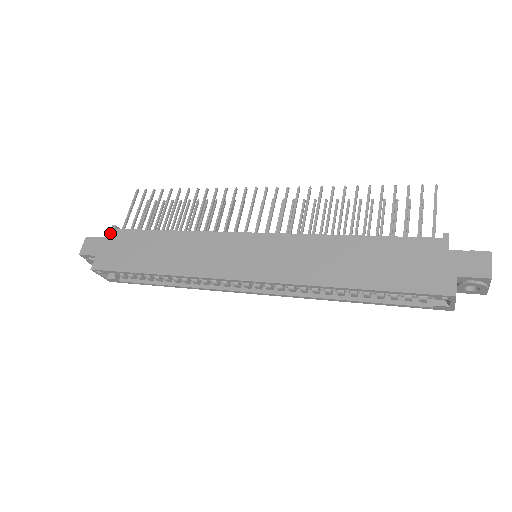
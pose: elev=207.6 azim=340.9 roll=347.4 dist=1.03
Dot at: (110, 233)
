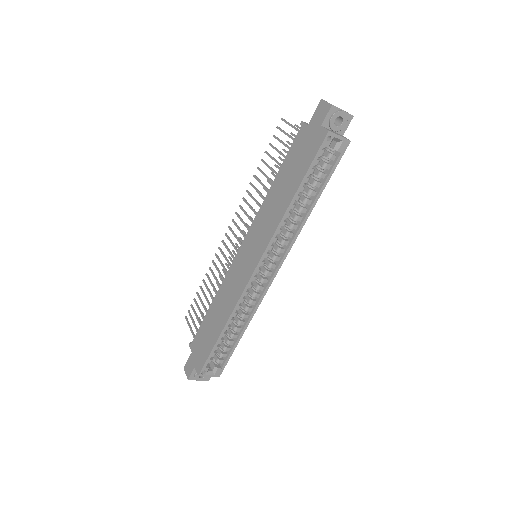
Dot at: (191, 349)
